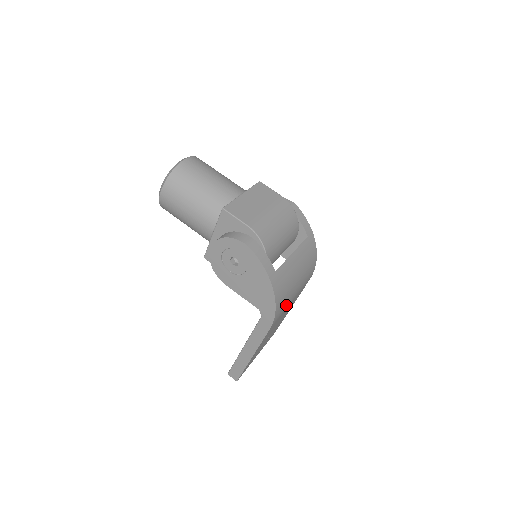
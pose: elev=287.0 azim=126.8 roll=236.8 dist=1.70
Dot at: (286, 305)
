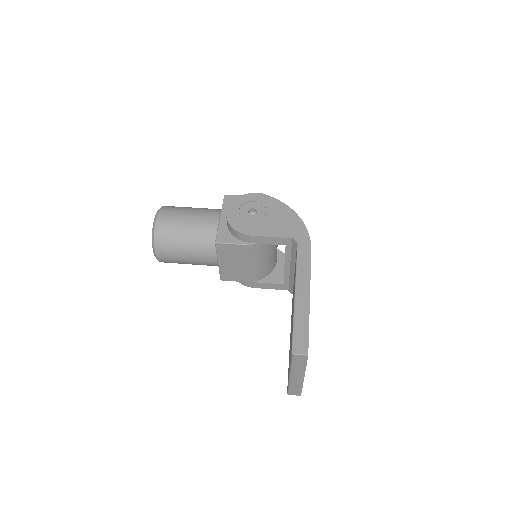
Dot at: occluded
